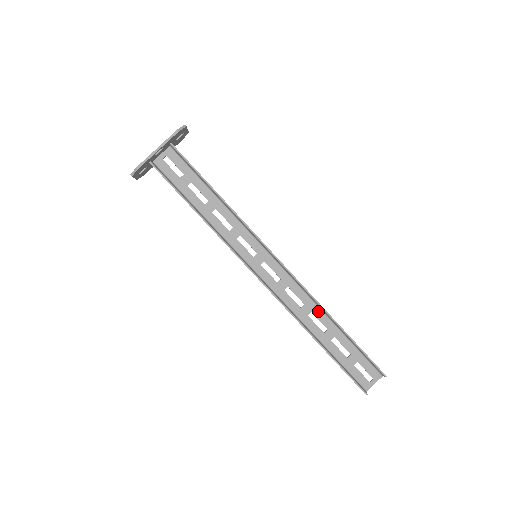
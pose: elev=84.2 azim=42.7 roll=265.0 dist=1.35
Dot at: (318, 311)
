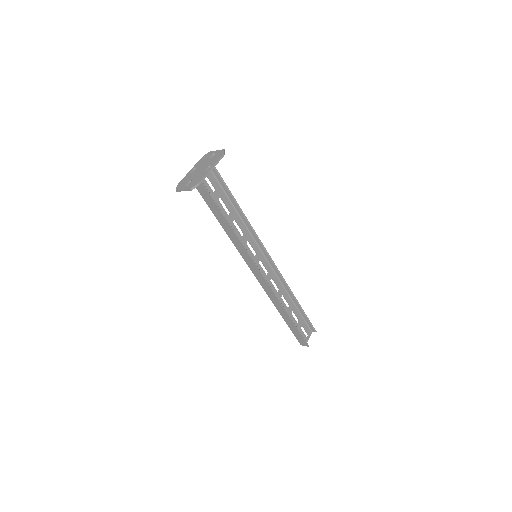
Dot at: (286, 293)
